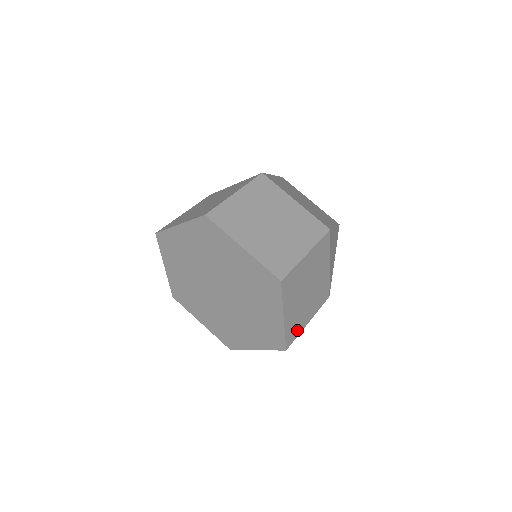
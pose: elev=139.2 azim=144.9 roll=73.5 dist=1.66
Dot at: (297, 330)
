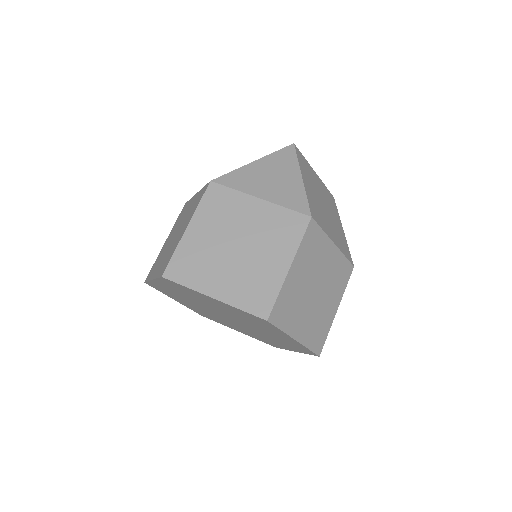
Dot at: occluded
